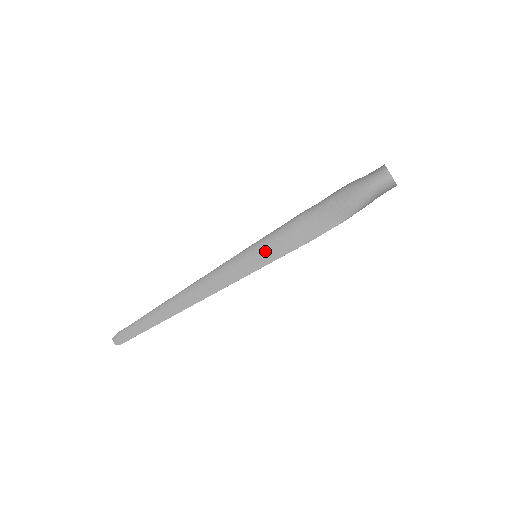
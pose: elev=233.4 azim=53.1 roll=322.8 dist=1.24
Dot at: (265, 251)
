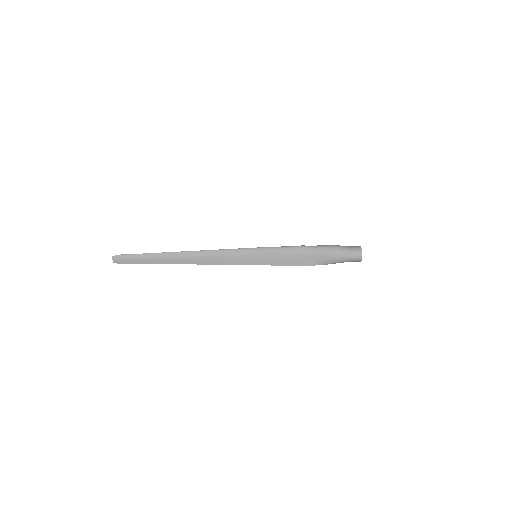
Dot at: (264, 257)
